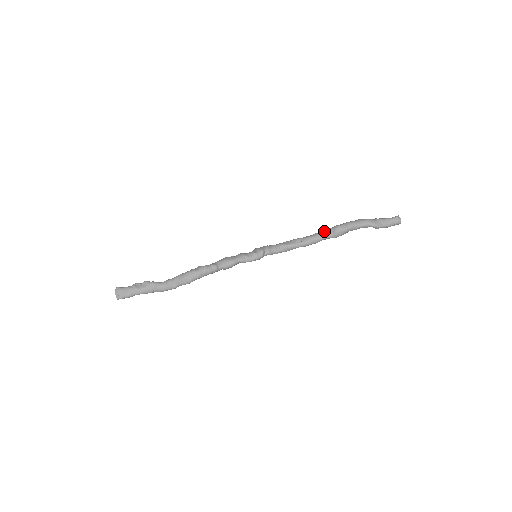
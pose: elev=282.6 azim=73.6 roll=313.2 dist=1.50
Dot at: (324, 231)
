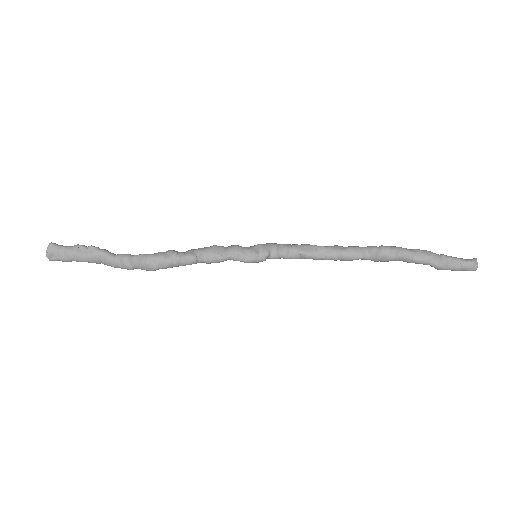
Dot at: (363, 247)
